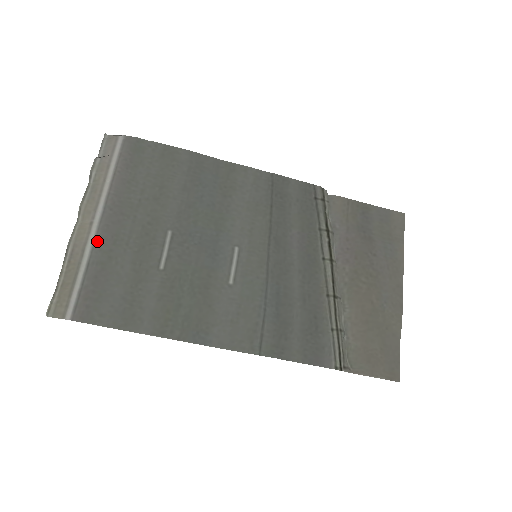
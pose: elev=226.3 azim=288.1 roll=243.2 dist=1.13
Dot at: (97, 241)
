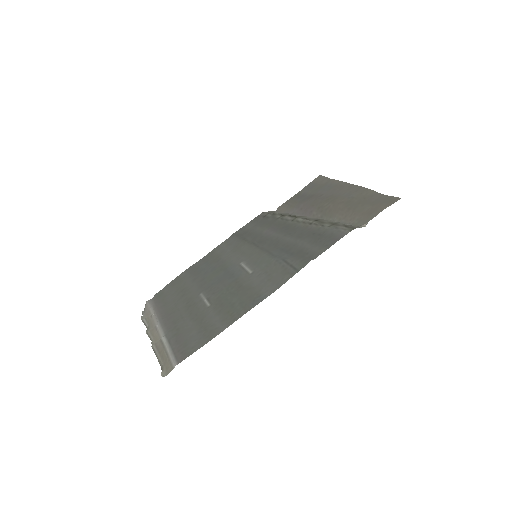
Dot at: (165, 331)
